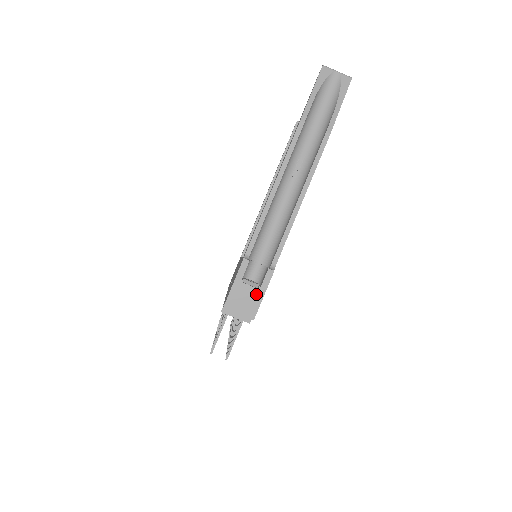
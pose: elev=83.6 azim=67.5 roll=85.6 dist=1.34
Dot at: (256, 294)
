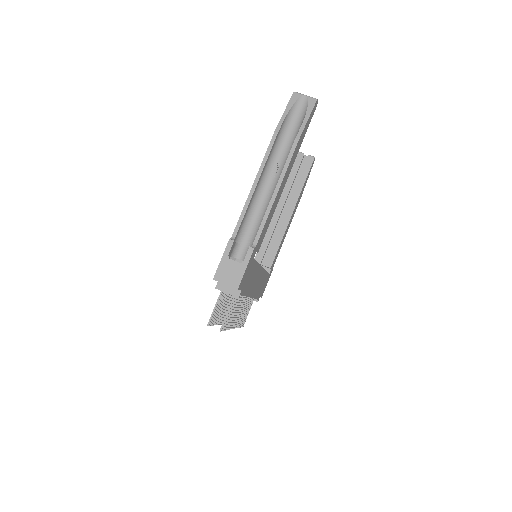
Dot at: (239, 268)
